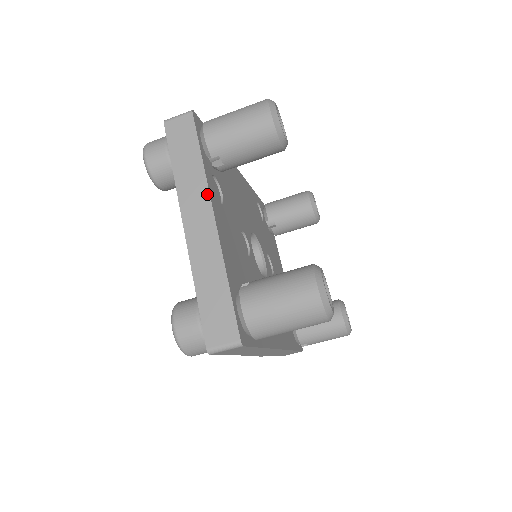
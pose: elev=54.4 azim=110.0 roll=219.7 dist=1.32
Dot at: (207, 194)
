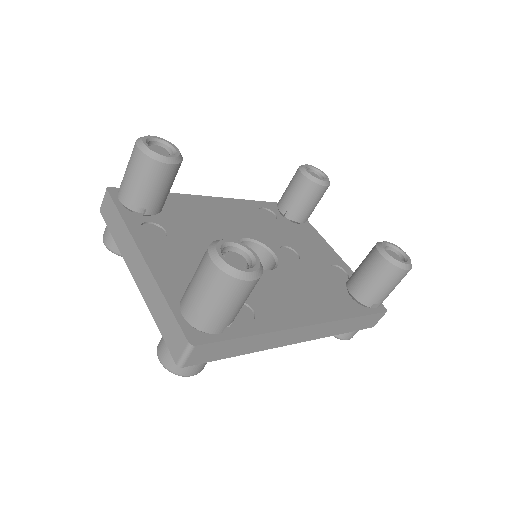
Dot at: (133, 241)
